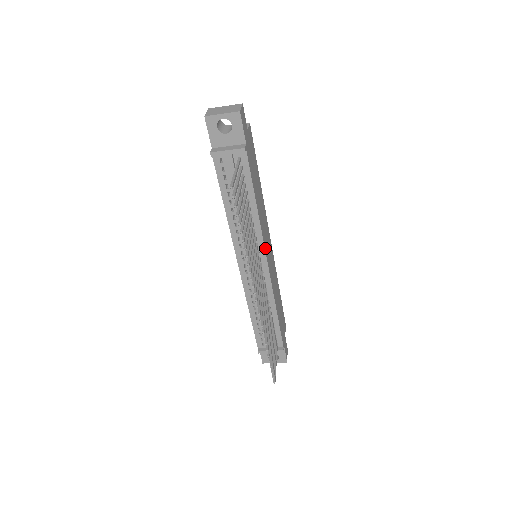
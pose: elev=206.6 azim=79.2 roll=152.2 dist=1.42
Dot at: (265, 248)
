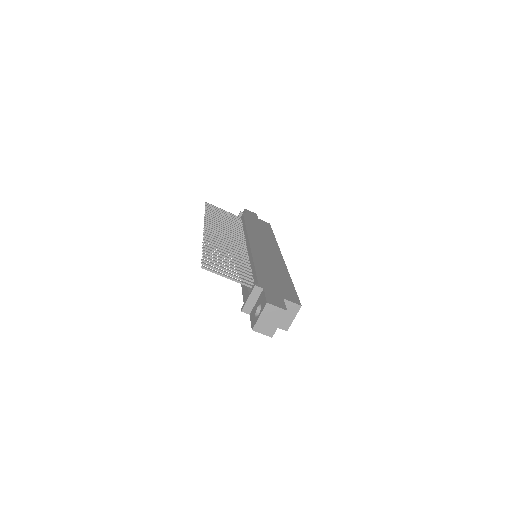
Dot at: (250, 238)
